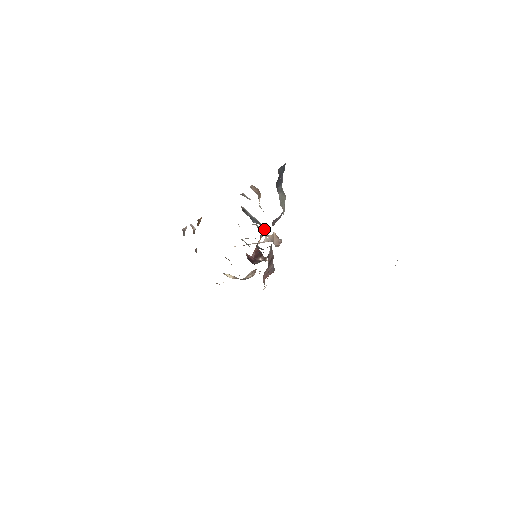
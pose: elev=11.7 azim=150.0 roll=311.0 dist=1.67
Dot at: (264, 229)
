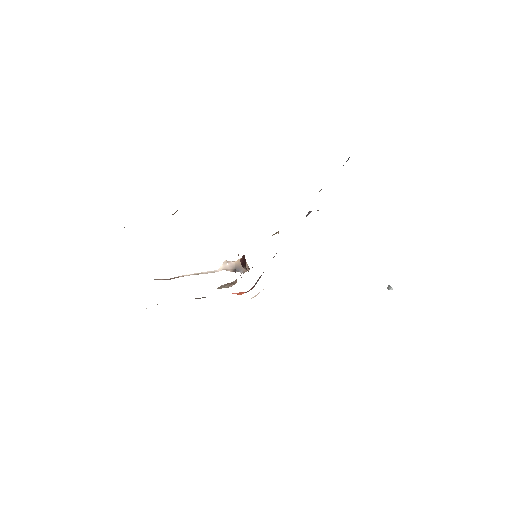
Dot at: occluded
